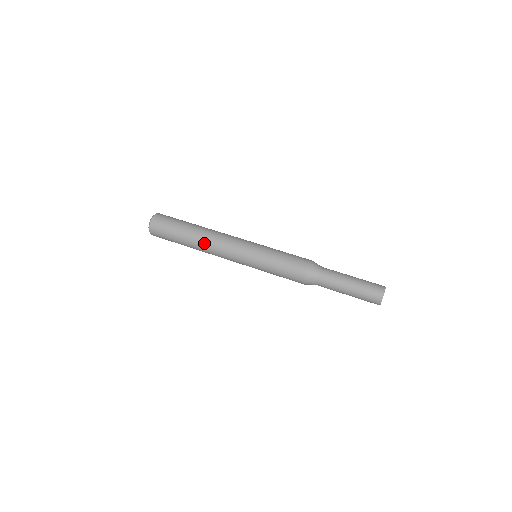
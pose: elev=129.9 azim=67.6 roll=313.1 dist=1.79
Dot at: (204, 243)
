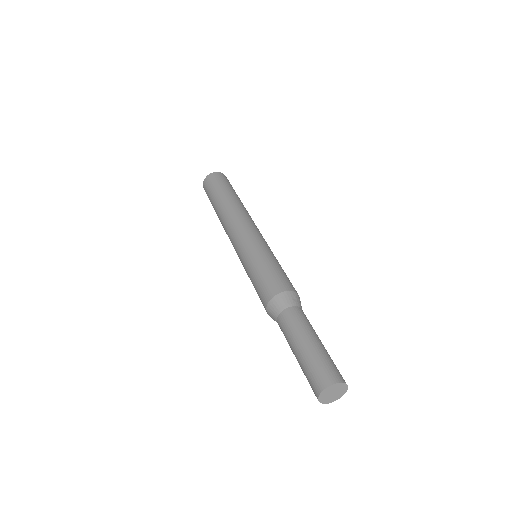
Dot at: (221, 220)
